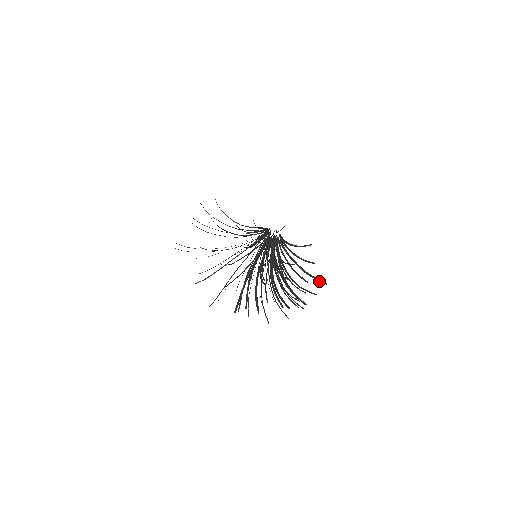
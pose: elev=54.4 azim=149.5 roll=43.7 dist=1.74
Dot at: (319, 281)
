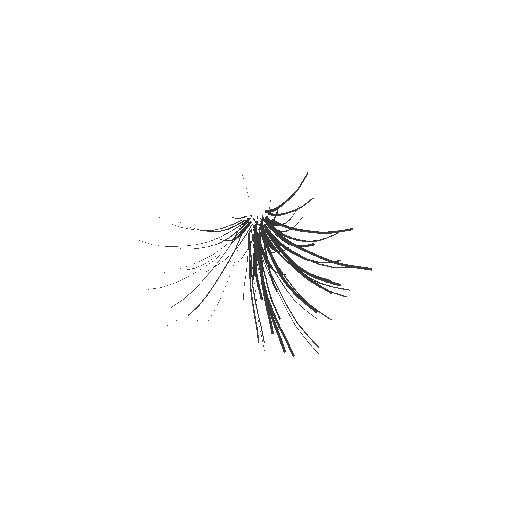
Dot at: (276, 310)
